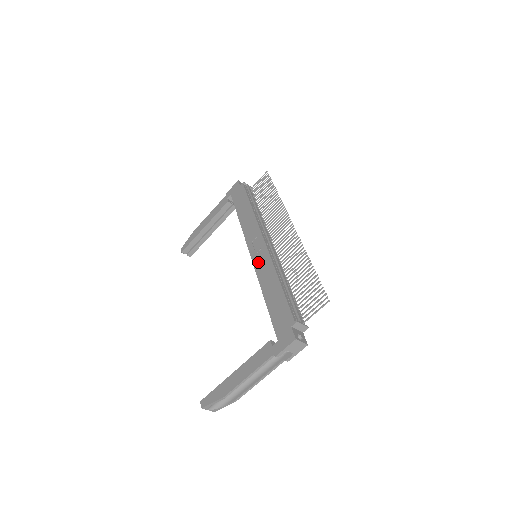
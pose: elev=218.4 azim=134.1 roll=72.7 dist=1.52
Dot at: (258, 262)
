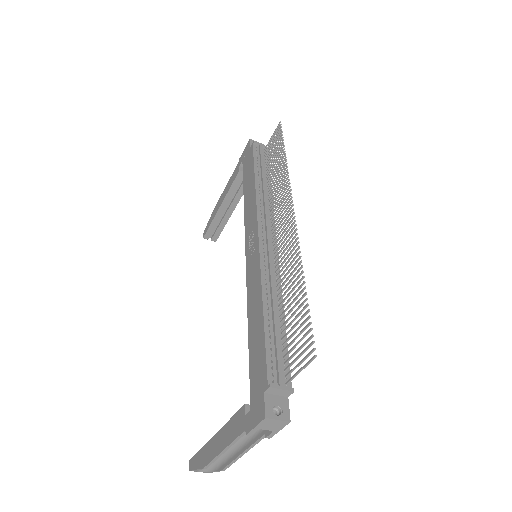
Dot at: (249, 270)
